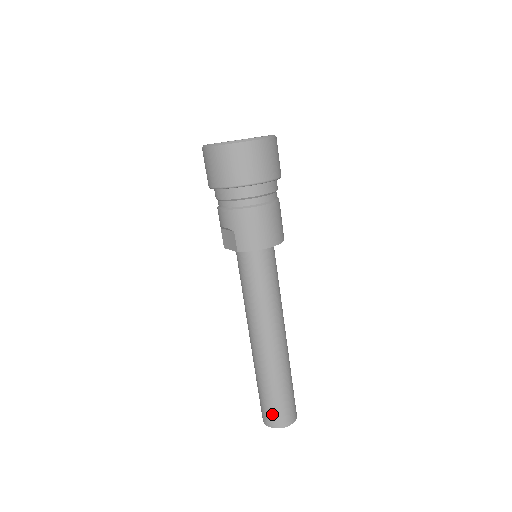
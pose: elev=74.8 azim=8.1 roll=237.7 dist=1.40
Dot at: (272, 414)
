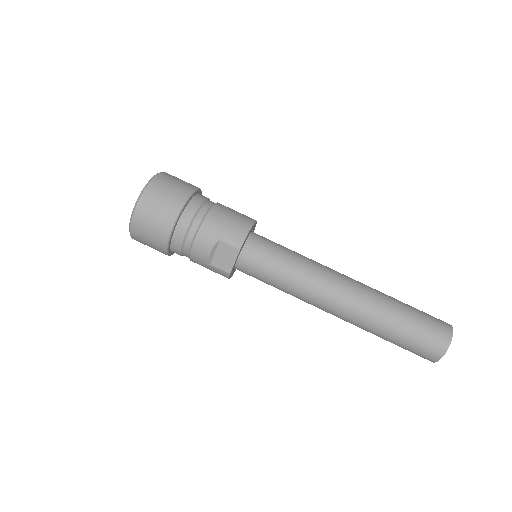
Dot at: (432, 335)
